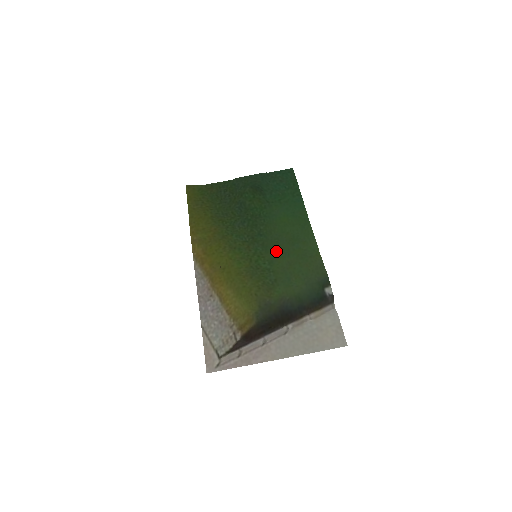
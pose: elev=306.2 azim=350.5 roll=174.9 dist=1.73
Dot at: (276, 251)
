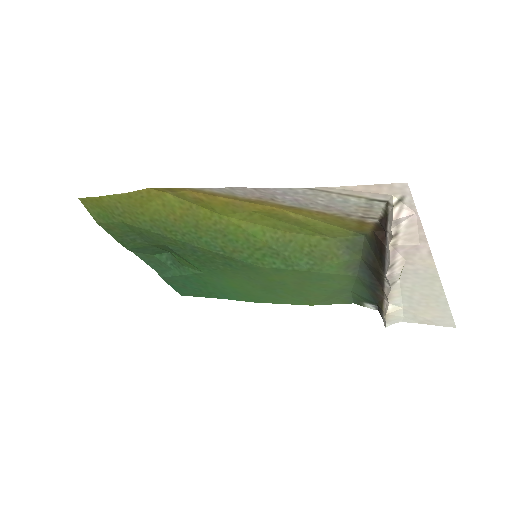
Dot at: (267, 275)
